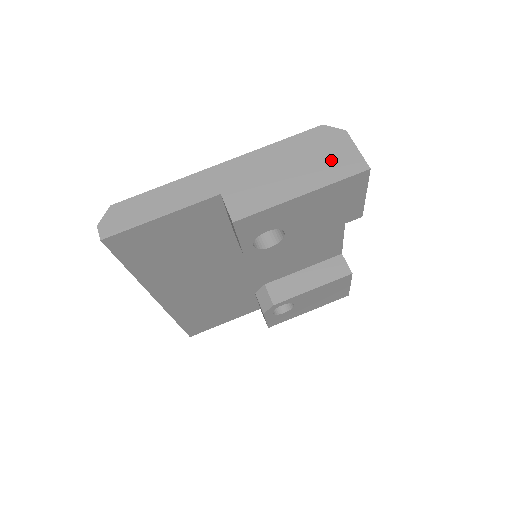
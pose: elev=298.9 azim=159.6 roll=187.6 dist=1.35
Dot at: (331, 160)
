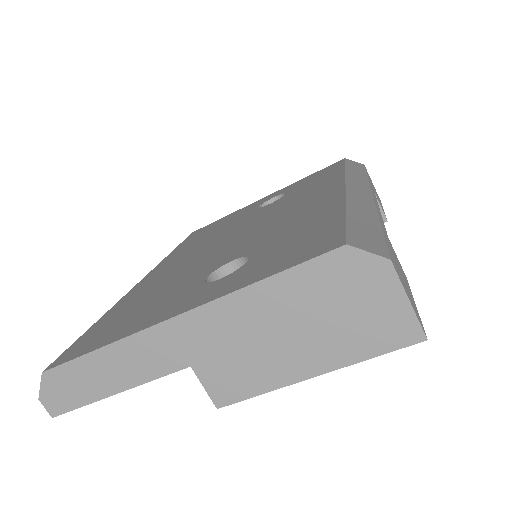
Dot at: (360, 320)
